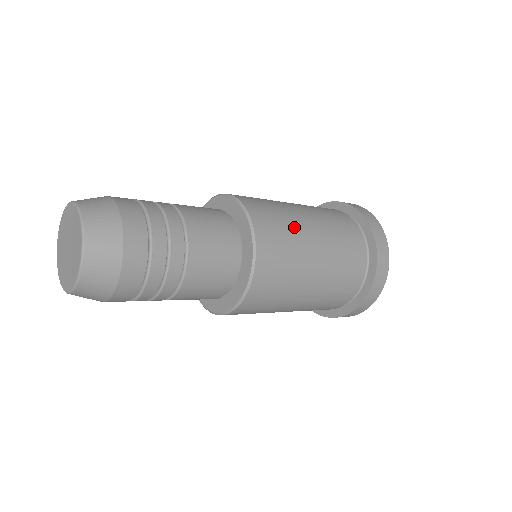
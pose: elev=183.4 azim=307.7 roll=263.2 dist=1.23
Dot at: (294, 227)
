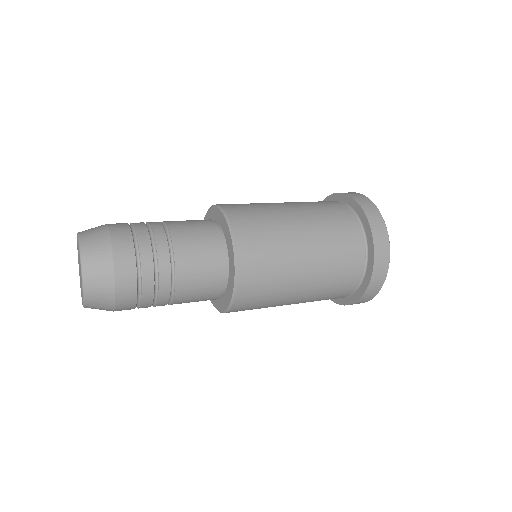
Dot at: (262, 204)
